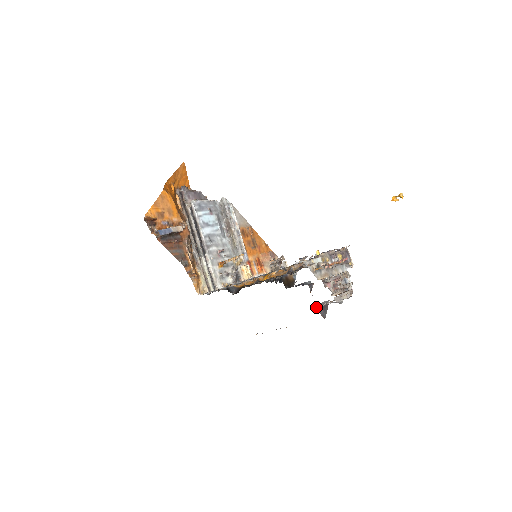
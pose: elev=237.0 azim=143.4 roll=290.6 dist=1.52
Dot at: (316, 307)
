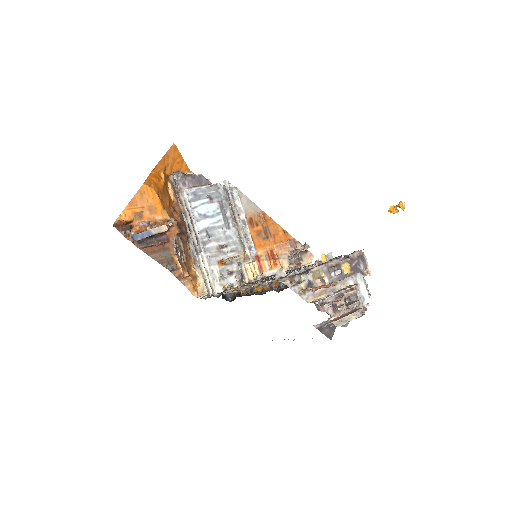
Dot at: (318, 327)
